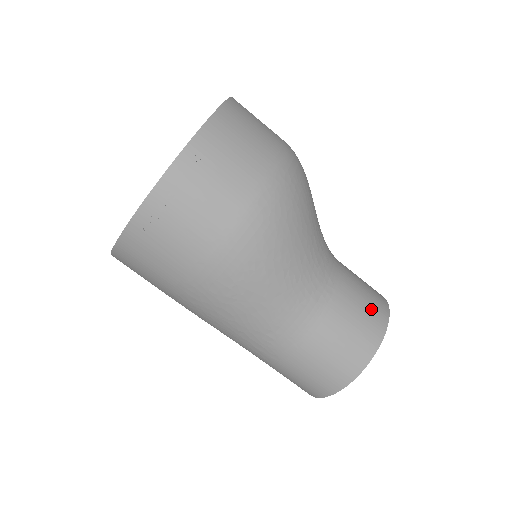
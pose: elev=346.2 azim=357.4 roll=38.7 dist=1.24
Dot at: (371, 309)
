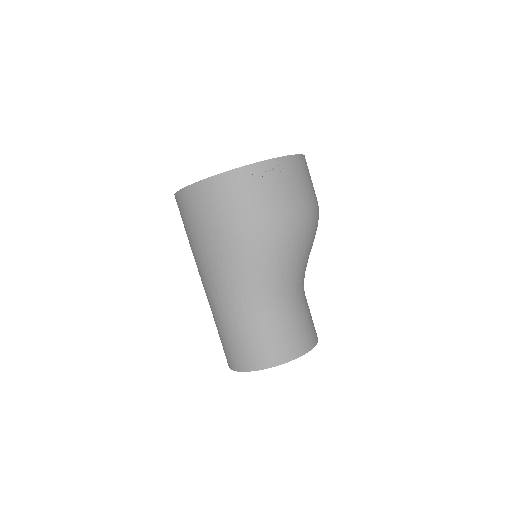
Dot at: occluded
